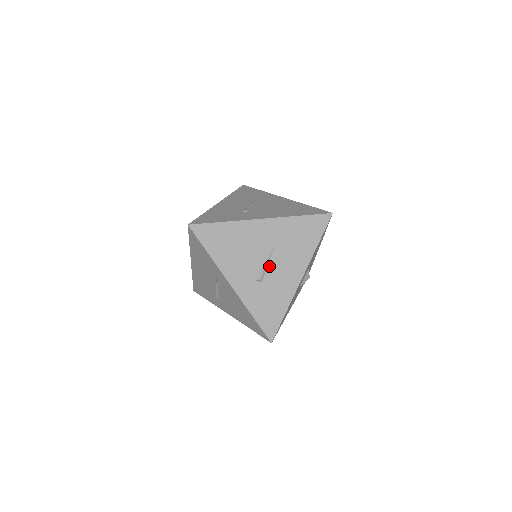
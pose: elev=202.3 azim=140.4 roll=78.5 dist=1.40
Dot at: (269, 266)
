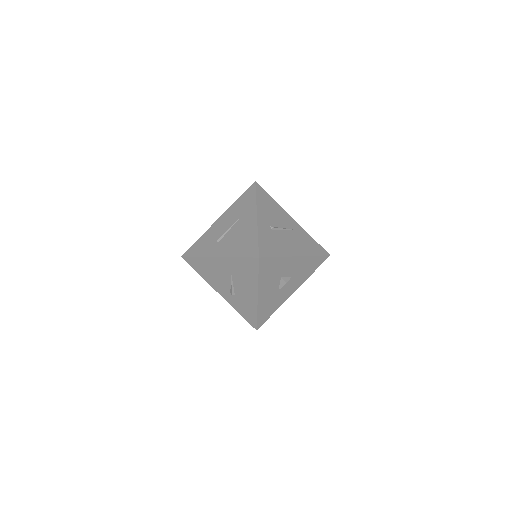
Dot at: (234, 286)
